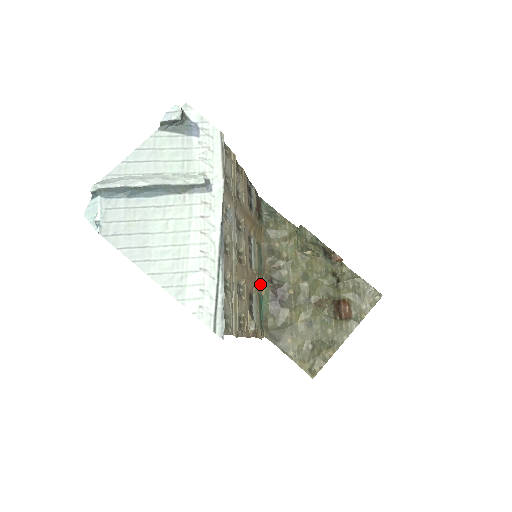
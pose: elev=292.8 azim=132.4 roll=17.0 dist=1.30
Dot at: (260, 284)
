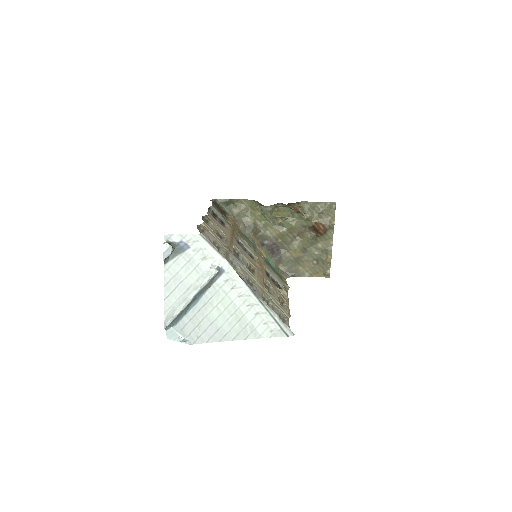
Dot at: (261, 256)
